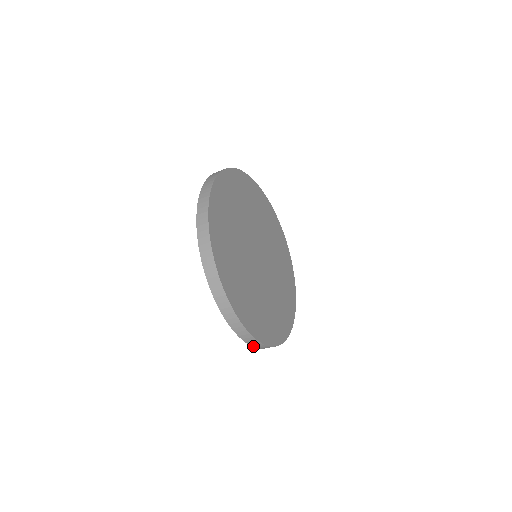
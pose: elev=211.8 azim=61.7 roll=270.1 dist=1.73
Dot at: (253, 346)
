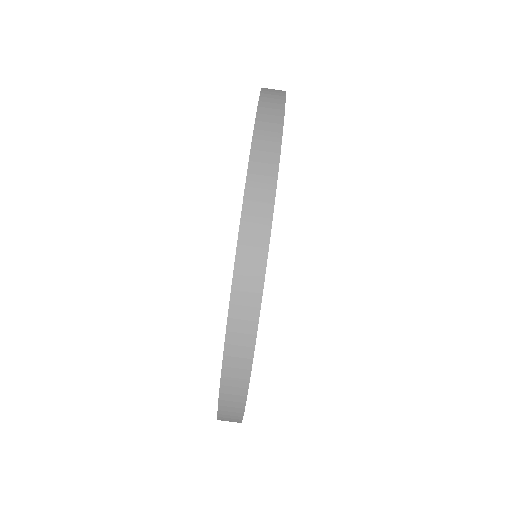
Dot at: (219, 415)
